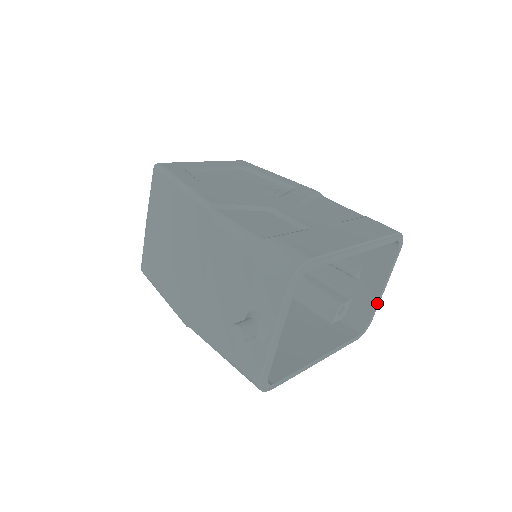
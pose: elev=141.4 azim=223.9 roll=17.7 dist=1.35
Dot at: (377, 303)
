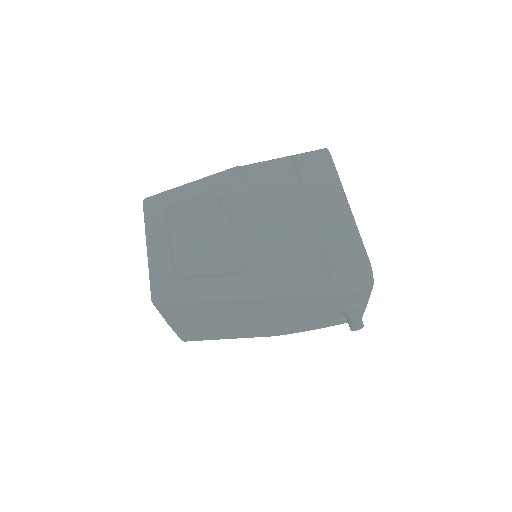
Dot at: occluded
